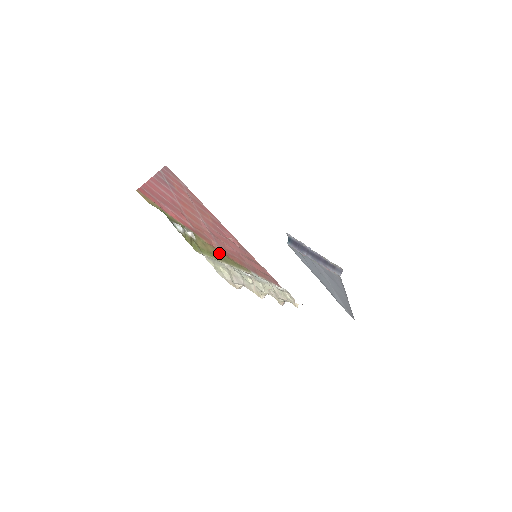
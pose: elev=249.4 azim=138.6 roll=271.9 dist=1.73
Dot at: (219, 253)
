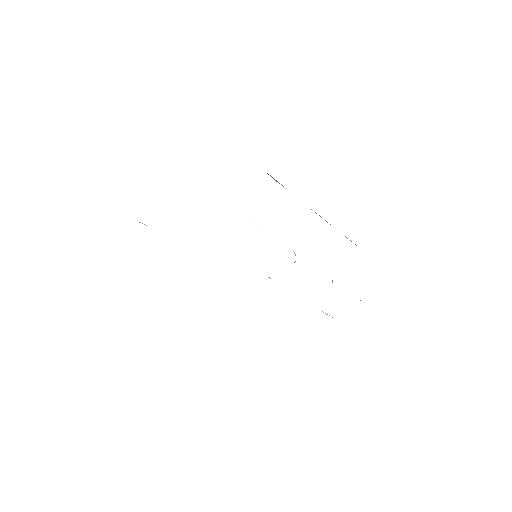
Dot at: occluded
